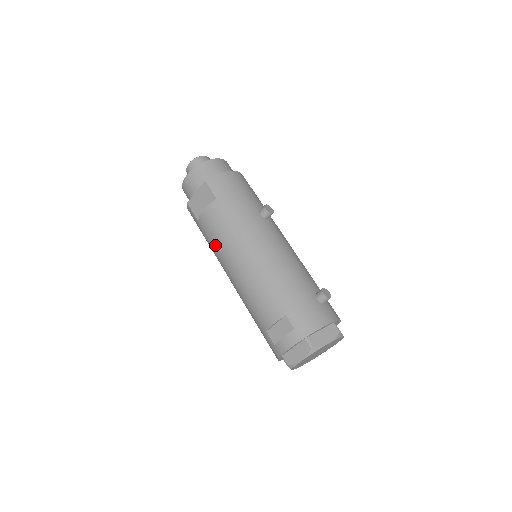
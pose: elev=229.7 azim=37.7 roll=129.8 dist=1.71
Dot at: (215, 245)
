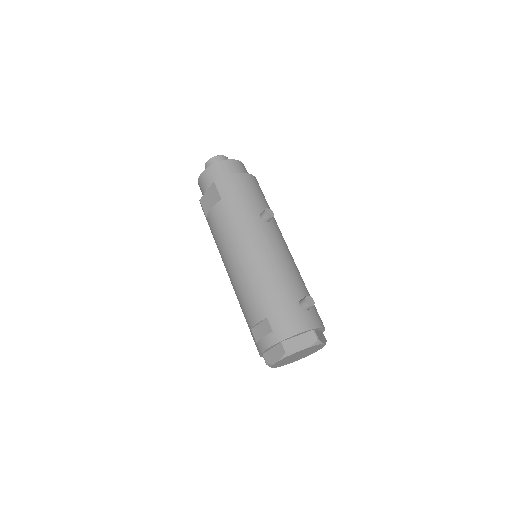
Dot at: (217, 243)
